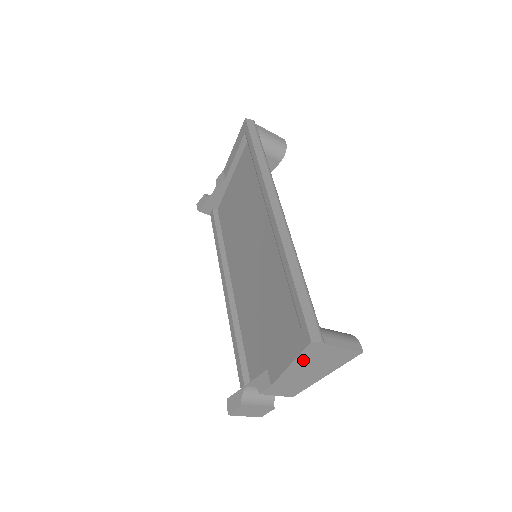
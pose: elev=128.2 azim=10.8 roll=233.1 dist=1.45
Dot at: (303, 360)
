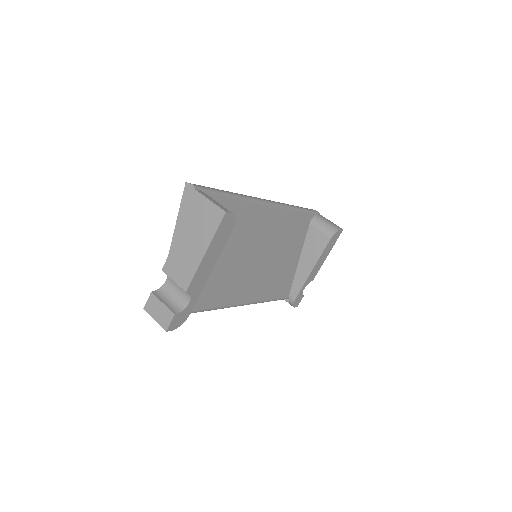
Dot at: (185, 214)
